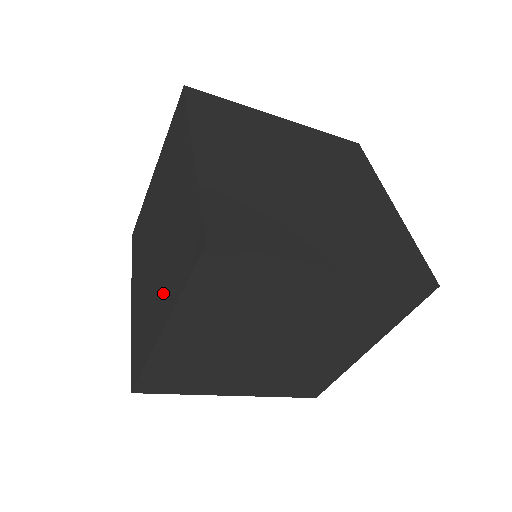
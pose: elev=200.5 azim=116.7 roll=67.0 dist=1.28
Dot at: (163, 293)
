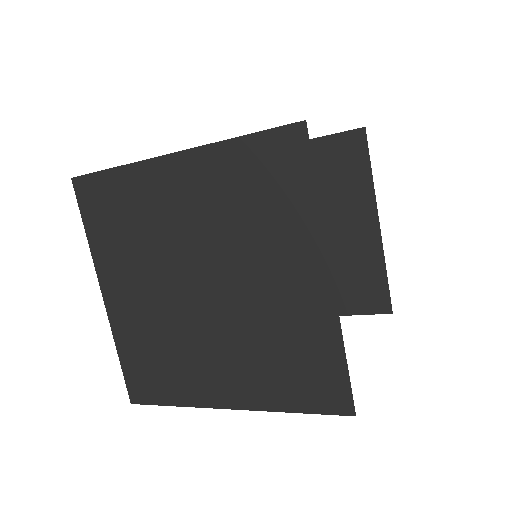
Dot at: occluded
